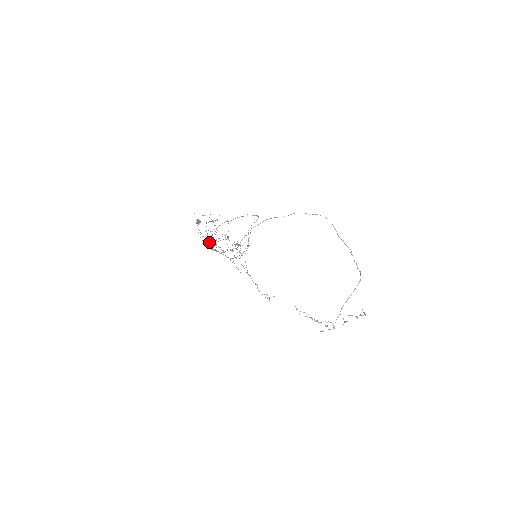
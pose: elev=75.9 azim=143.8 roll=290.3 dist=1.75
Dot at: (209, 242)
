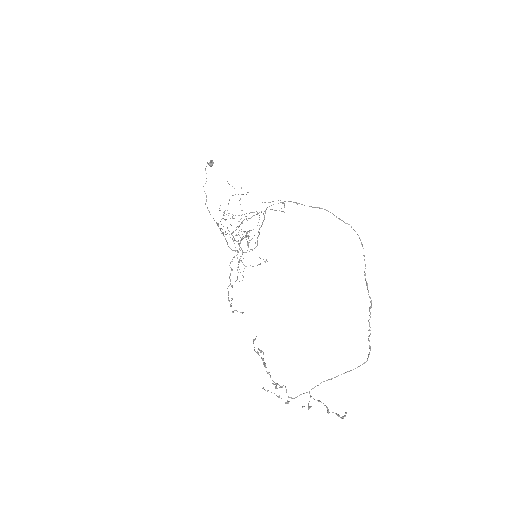
Dot at: (221, 219)
